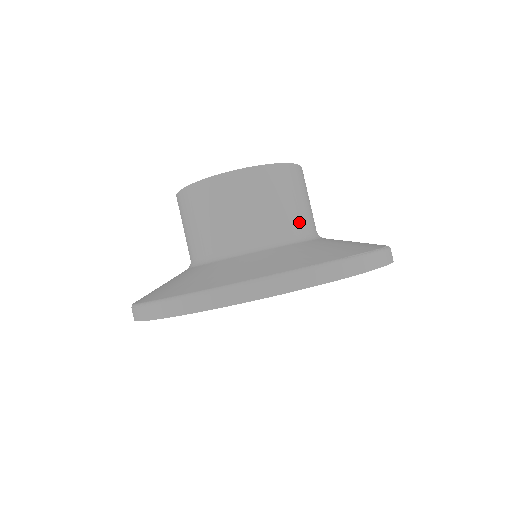
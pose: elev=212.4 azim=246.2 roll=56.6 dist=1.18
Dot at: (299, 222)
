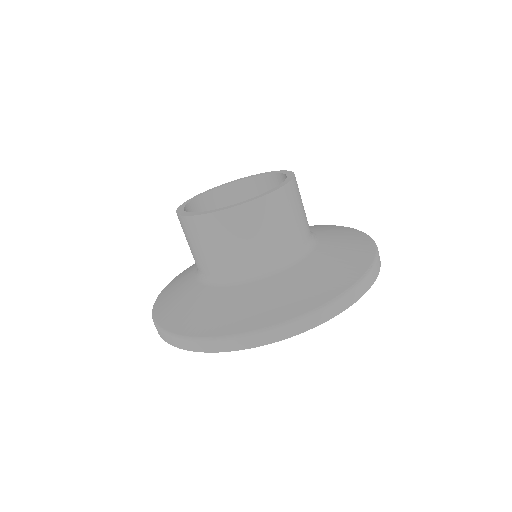
Dot at: (286, 246)
